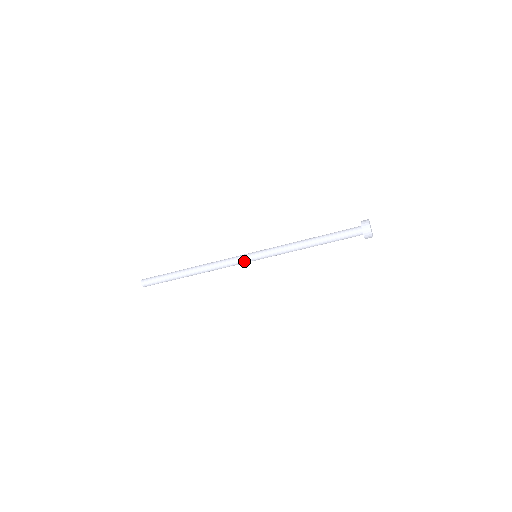
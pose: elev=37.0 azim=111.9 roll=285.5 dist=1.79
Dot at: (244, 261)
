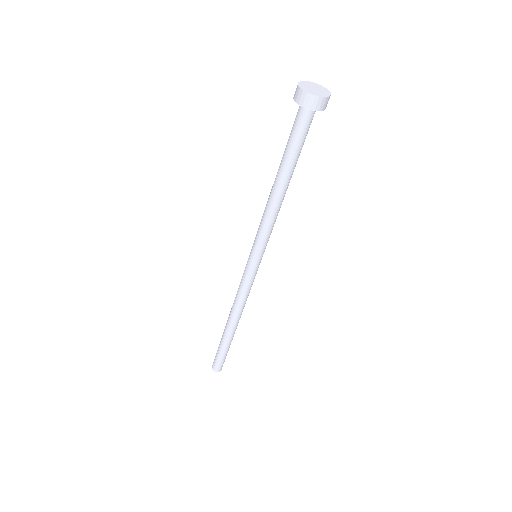
Dot at: (247, 271)
